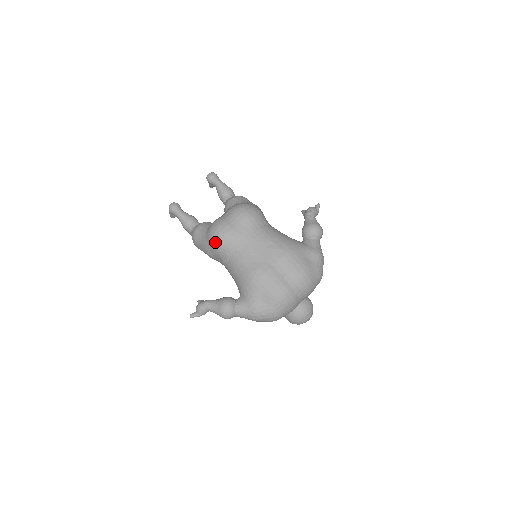
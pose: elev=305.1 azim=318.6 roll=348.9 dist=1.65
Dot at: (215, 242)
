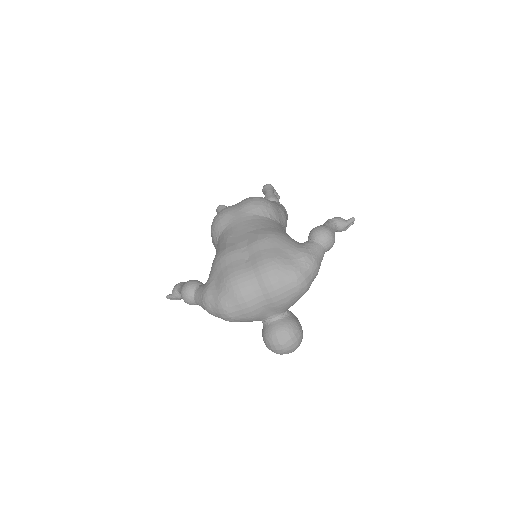
Dot at: (212, 224)
